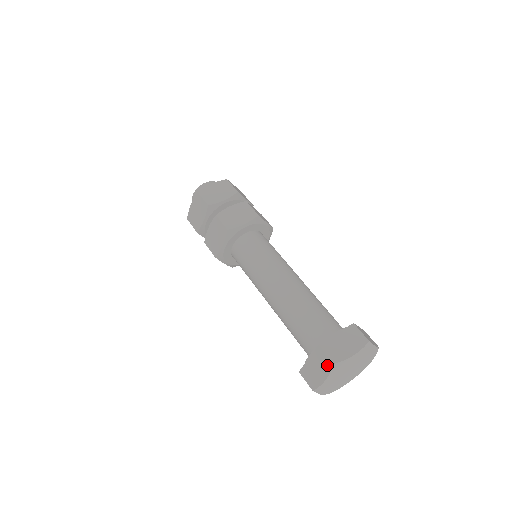
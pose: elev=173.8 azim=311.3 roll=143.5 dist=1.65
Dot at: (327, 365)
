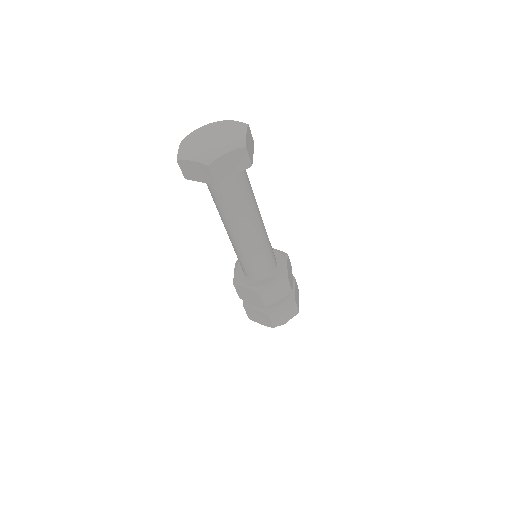
Dot at: occluded
